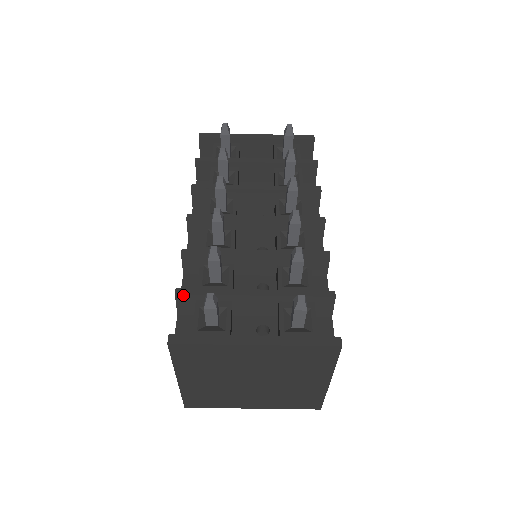
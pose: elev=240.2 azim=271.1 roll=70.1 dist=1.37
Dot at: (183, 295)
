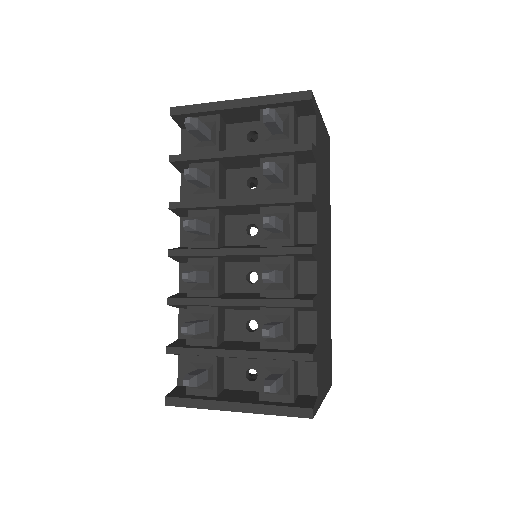
Dot at: occluded
